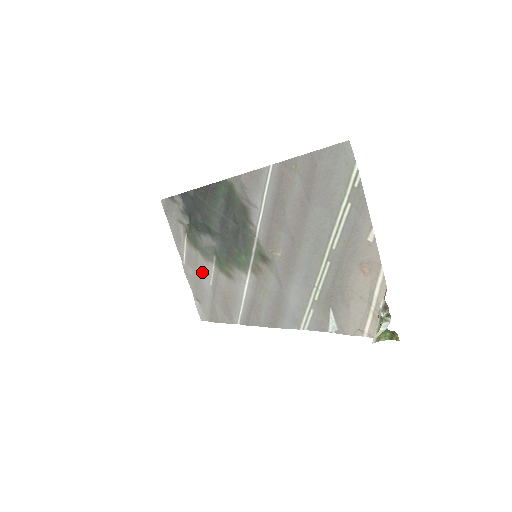
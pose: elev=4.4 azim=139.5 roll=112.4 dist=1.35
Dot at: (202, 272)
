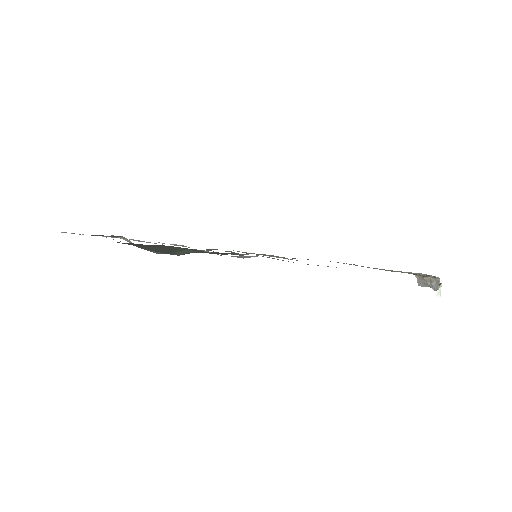
Dot at: occluded
